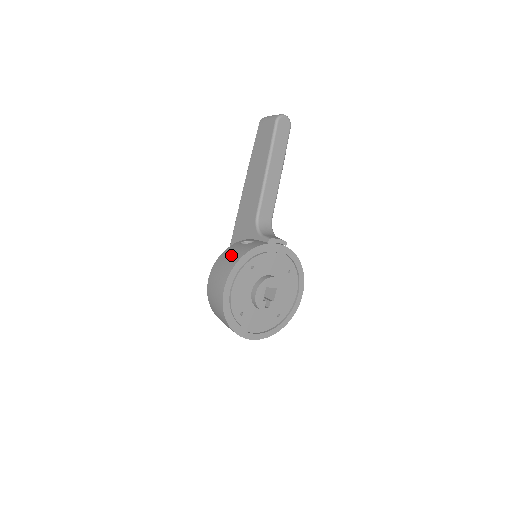
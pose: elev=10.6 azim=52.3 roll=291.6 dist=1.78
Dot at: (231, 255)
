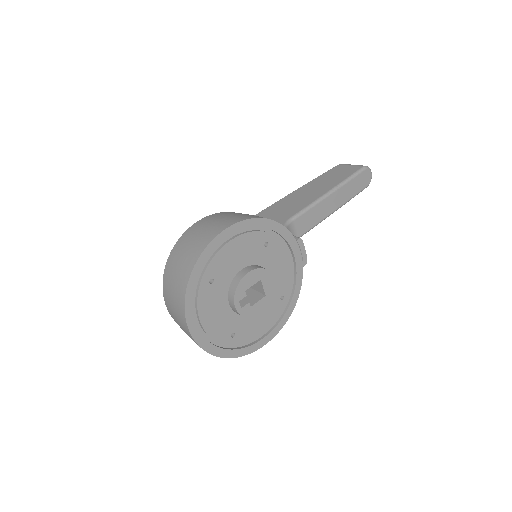
Dot at: occluded
